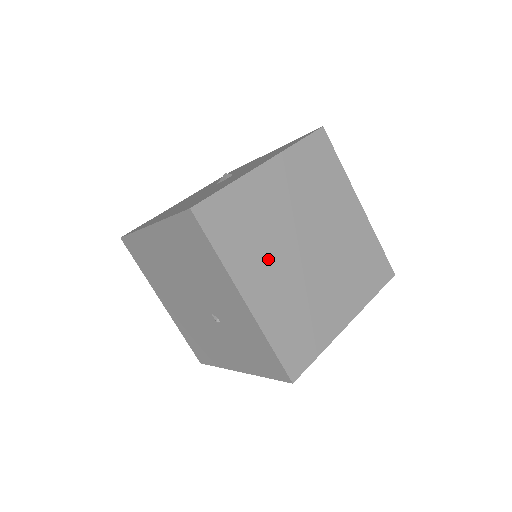
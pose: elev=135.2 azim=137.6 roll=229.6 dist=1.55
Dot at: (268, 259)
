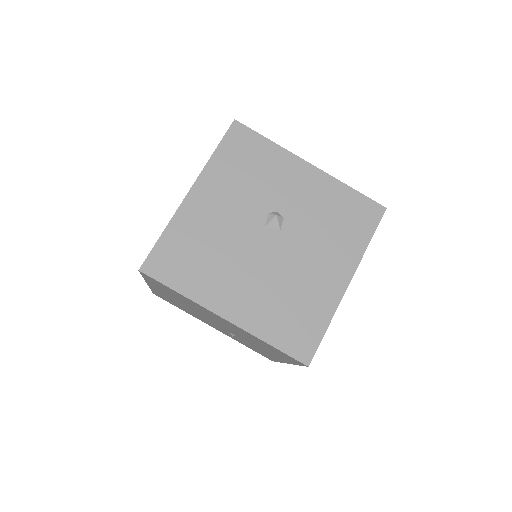
Dot at: occluded
